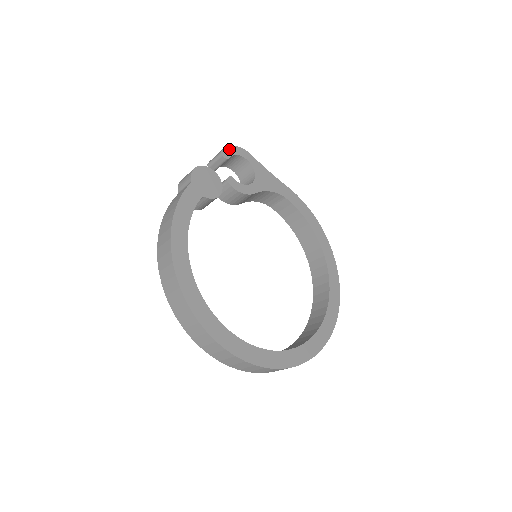
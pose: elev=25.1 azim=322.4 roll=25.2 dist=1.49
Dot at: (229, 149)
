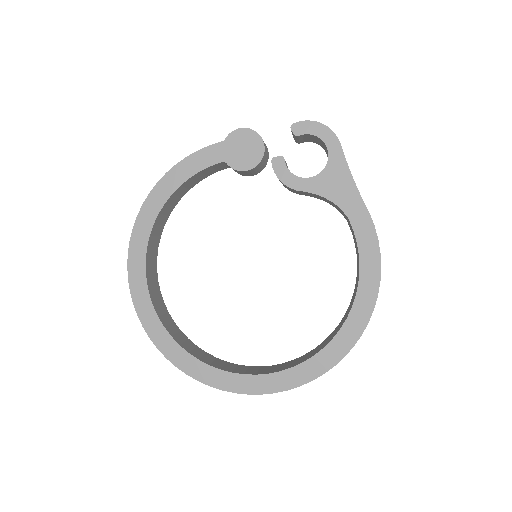
Dot at: (309, 124)
